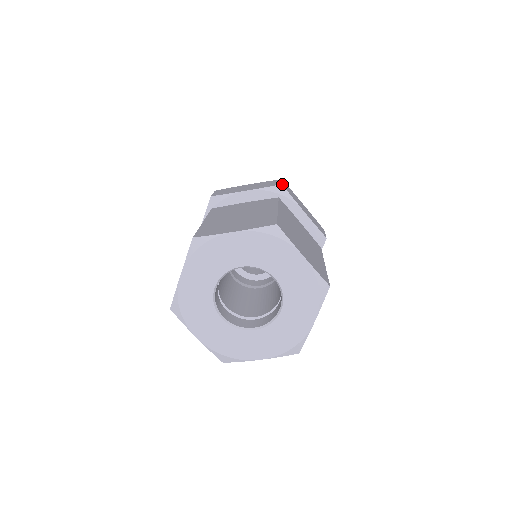
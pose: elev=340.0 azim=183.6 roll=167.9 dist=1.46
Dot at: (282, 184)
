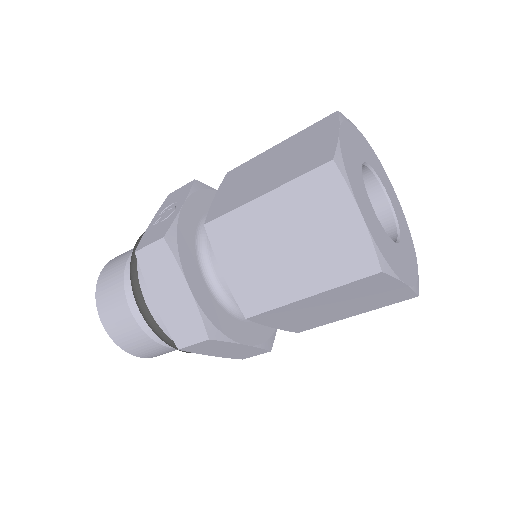
Dot at: occluded
